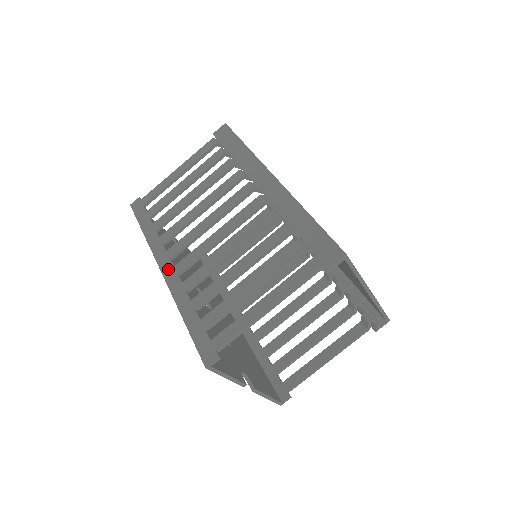
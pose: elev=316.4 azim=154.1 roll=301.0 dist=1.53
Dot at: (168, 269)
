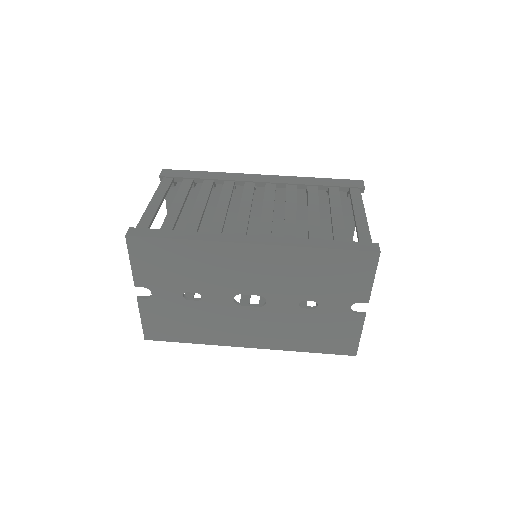
Dot at: (256, 239)
